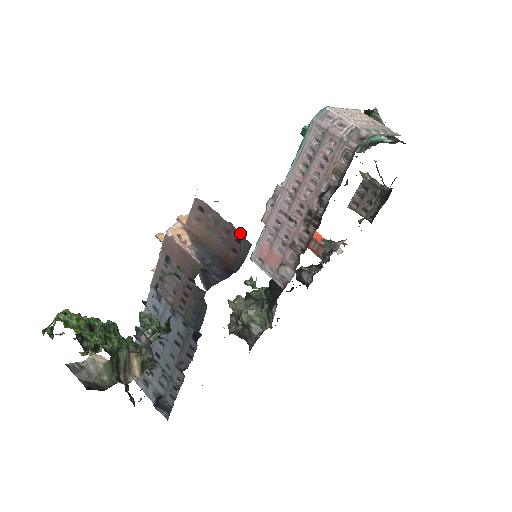
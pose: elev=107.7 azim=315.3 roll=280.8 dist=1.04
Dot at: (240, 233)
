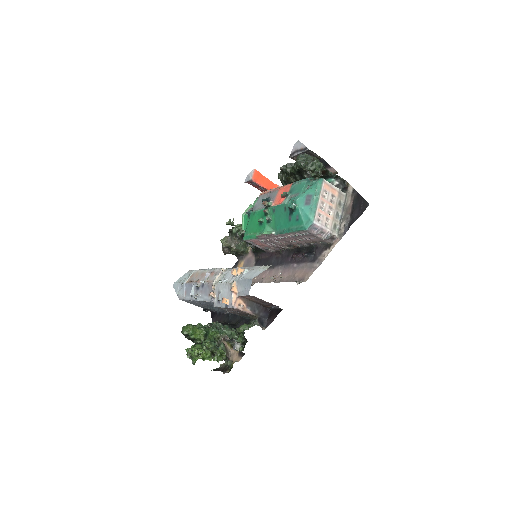
Dot at: occluded
